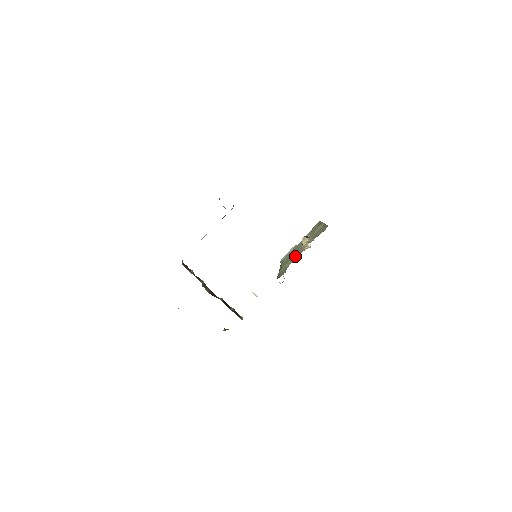
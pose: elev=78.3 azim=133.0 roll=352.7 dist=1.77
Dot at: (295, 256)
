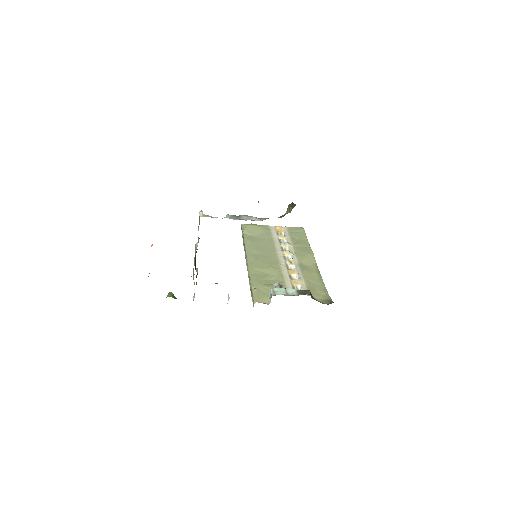
Dot at: (276, 273)
